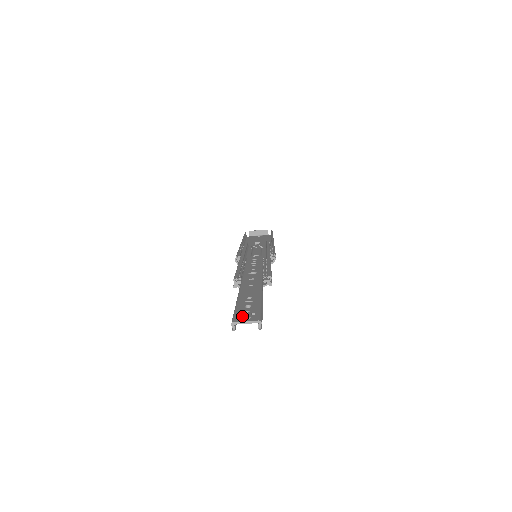
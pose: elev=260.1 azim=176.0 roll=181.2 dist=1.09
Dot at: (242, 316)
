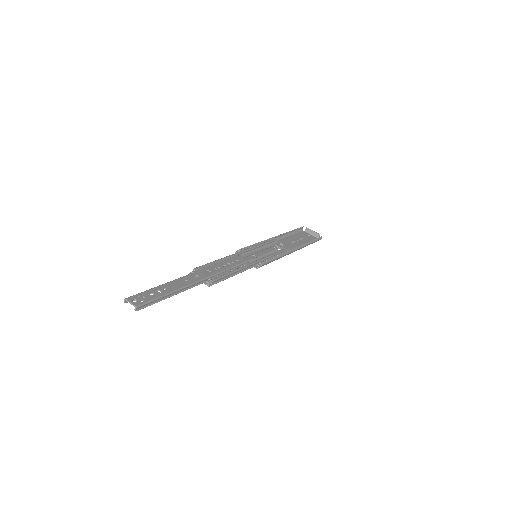
Dot at: (136, 298)
